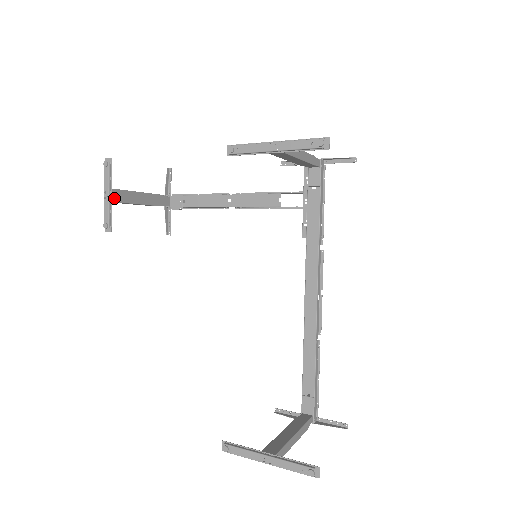
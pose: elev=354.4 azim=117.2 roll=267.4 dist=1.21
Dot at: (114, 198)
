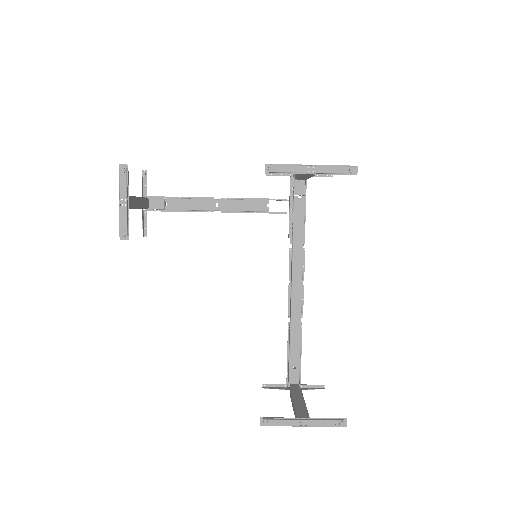
Dot at: (129, 205)
